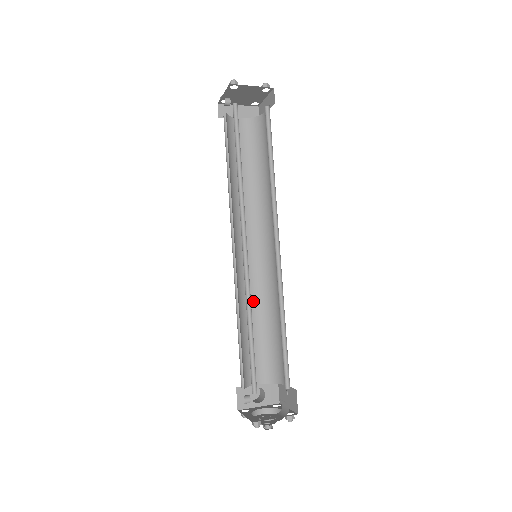
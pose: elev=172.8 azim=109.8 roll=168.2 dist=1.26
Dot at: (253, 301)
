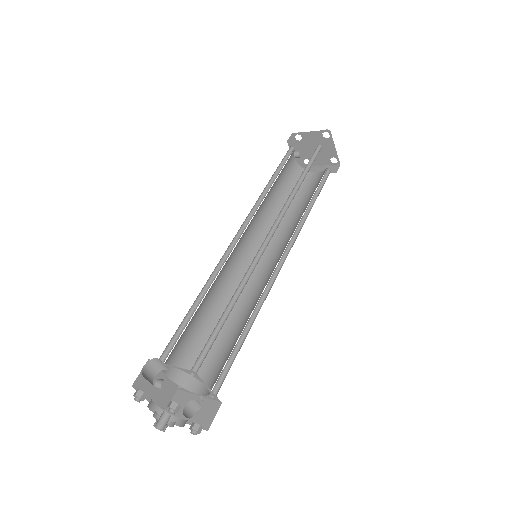
Dot at: (244, 309)
